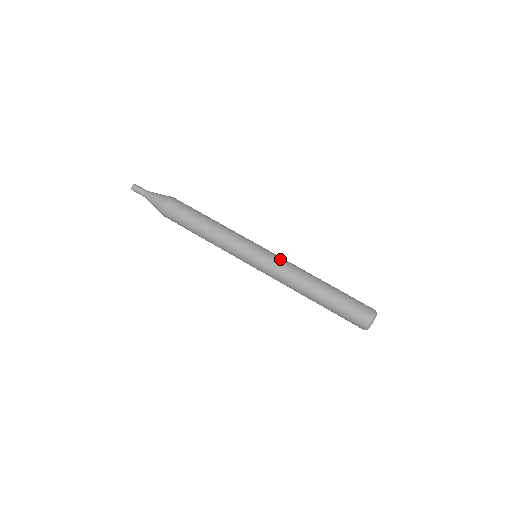
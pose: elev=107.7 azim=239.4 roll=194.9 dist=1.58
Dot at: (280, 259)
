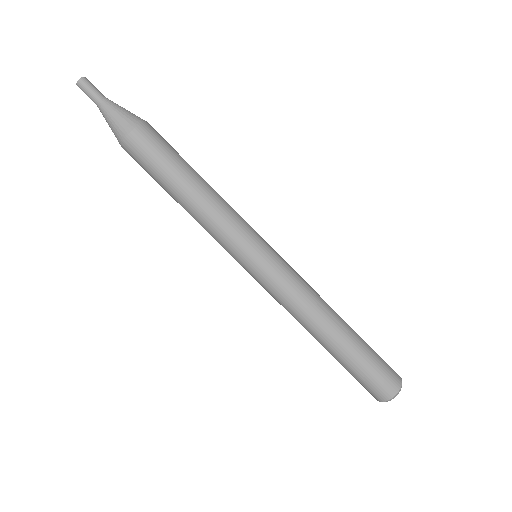
Dot at: (294, 271)
